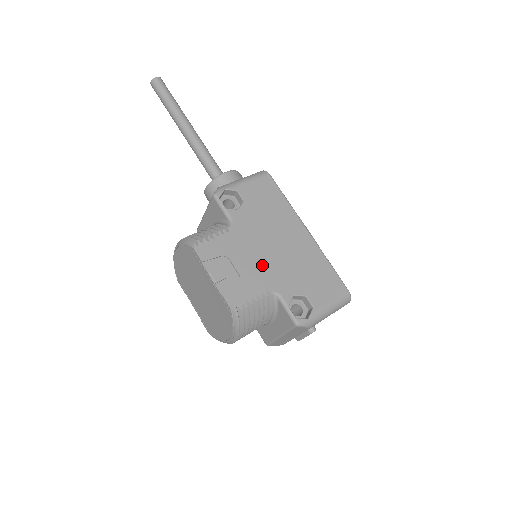
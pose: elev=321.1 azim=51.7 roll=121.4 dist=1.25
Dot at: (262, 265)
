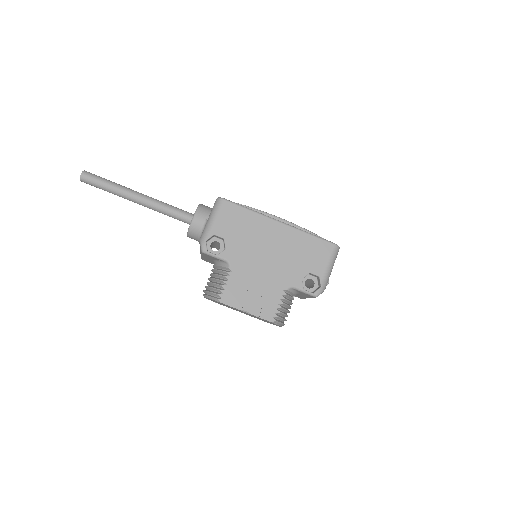
Dot at: (269, 276)
